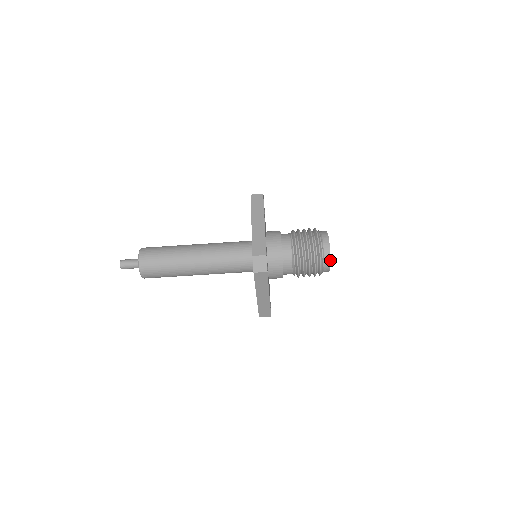
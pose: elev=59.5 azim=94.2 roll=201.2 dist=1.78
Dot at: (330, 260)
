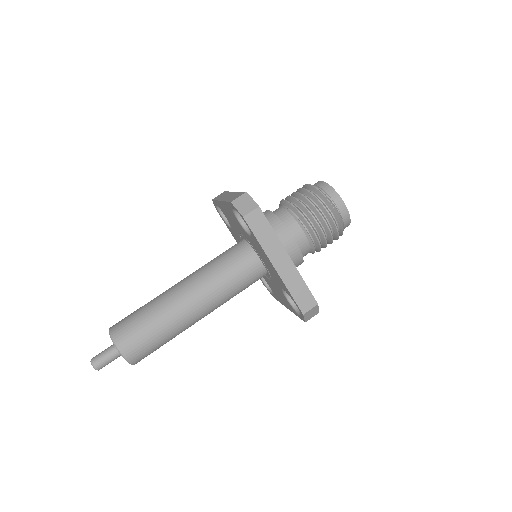
Dot at: (337, 194)
